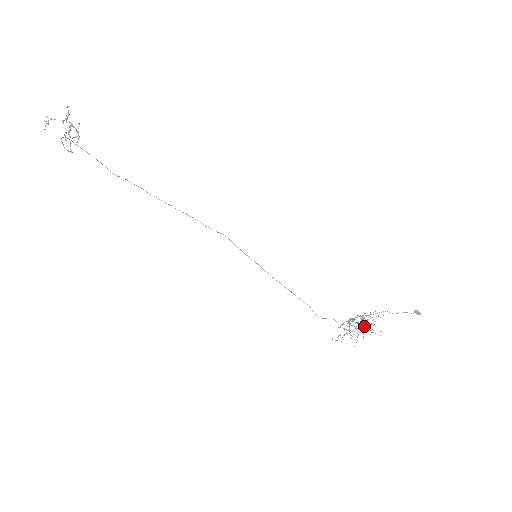
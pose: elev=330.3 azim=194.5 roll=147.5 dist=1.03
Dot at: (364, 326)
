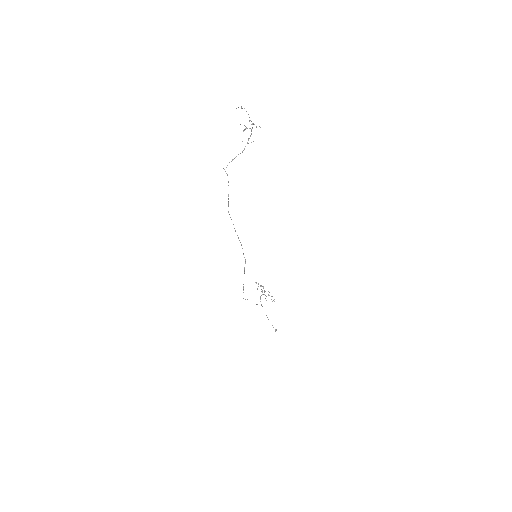
Dot at: occluded
